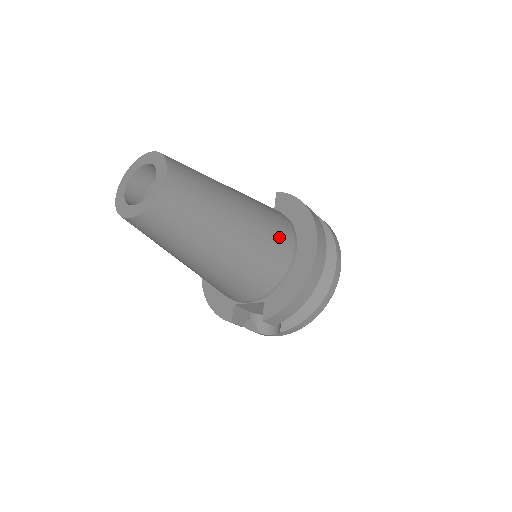
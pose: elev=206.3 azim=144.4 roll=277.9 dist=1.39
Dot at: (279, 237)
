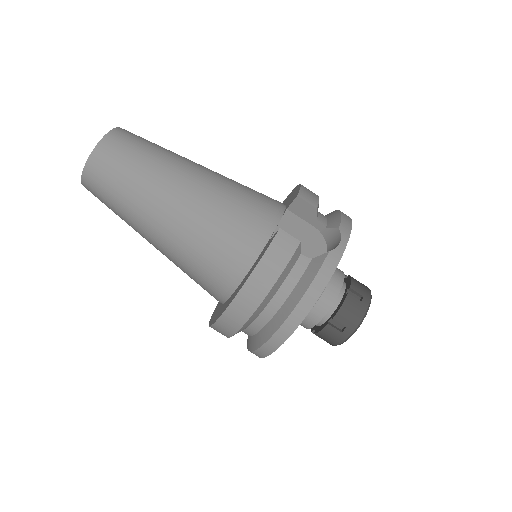
Dot at: occluded
